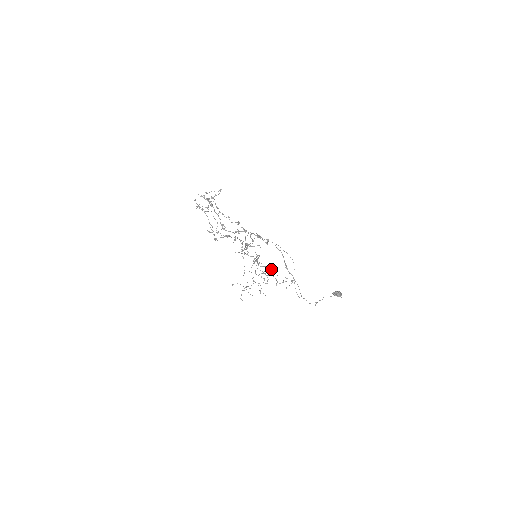
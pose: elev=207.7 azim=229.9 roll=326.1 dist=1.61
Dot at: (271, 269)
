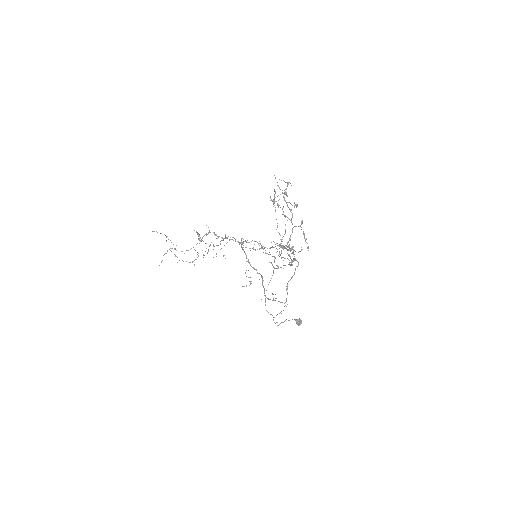
Dot at: occluded
